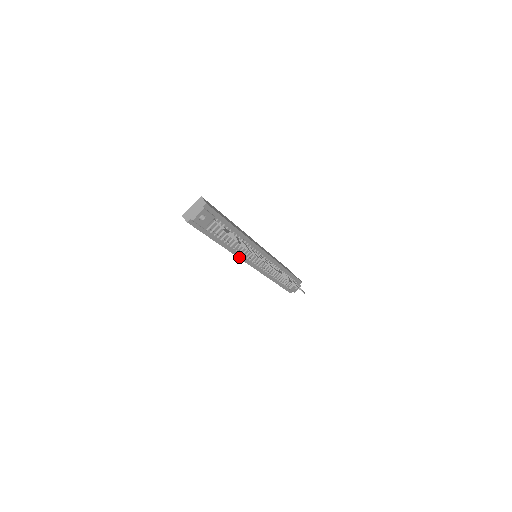
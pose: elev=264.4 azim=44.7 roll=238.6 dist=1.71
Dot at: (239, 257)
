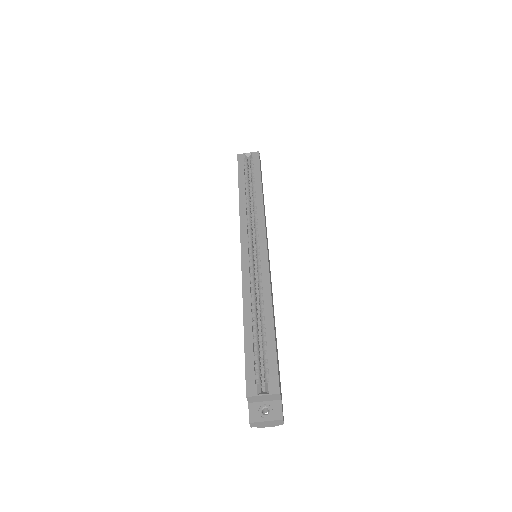
Dot at: occluded
